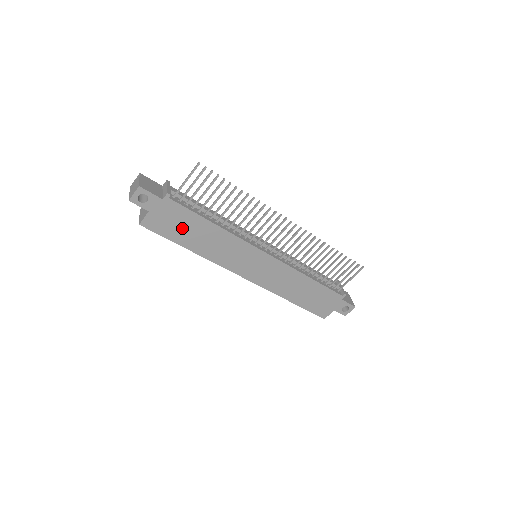
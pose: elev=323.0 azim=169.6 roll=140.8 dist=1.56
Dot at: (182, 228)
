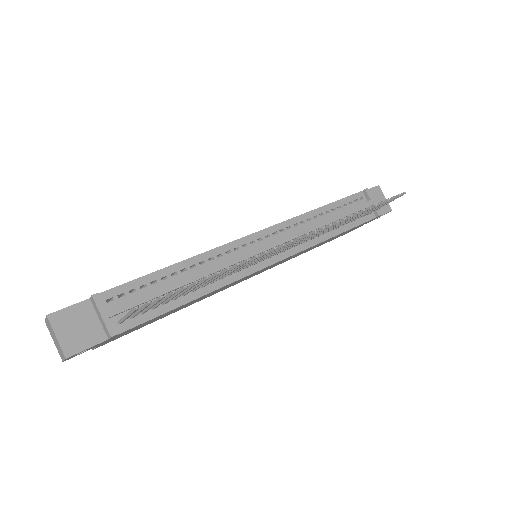
Dot at: (151, 321)
